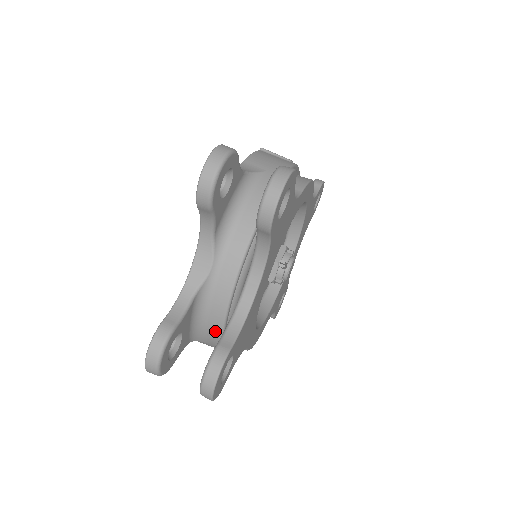
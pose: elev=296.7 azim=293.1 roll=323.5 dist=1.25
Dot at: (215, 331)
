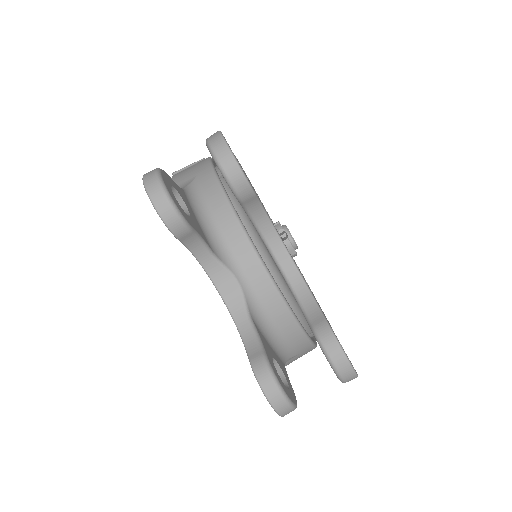
Dot at: (294, 333)
